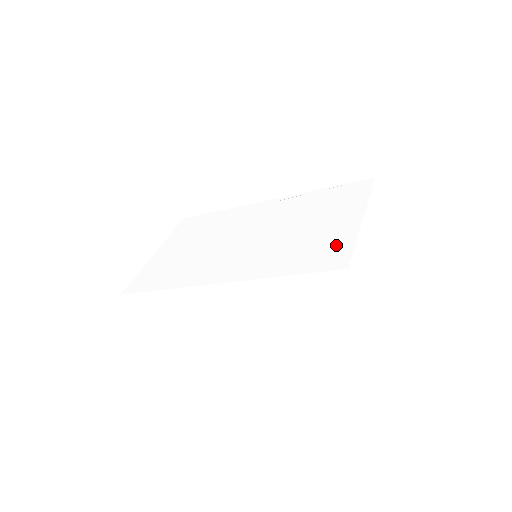
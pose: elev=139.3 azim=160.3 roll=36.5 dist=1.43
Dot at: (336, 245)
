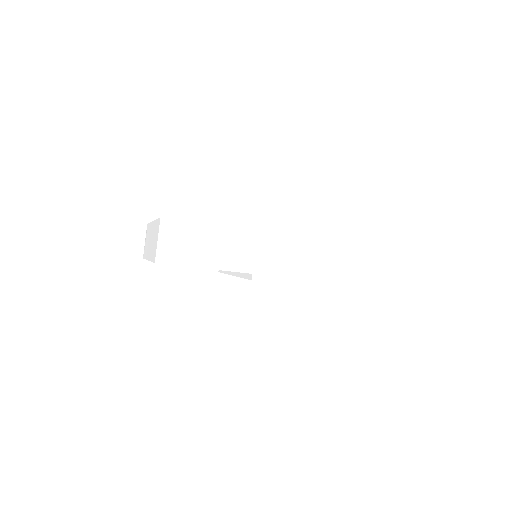
Dot at: occluded
